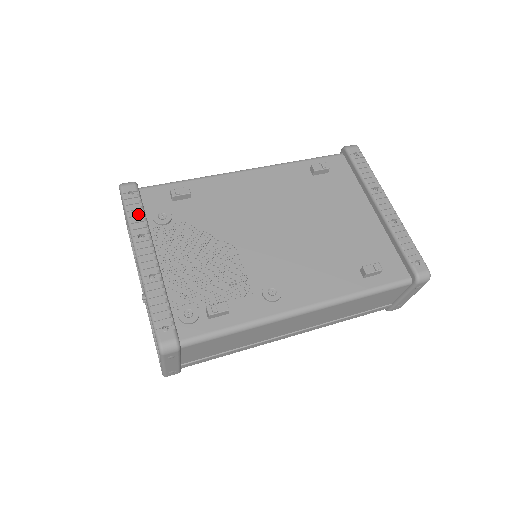
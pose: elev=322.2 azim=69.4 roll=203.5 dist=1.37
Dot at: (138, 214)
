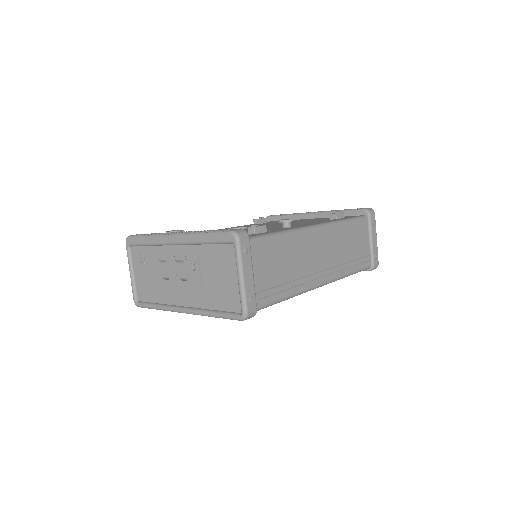
Dot at: (154, 233)
